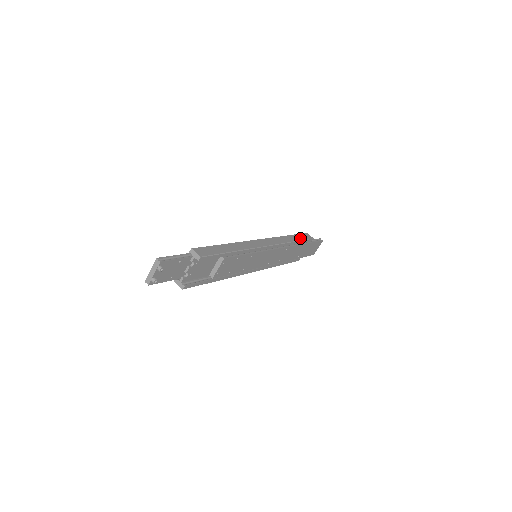
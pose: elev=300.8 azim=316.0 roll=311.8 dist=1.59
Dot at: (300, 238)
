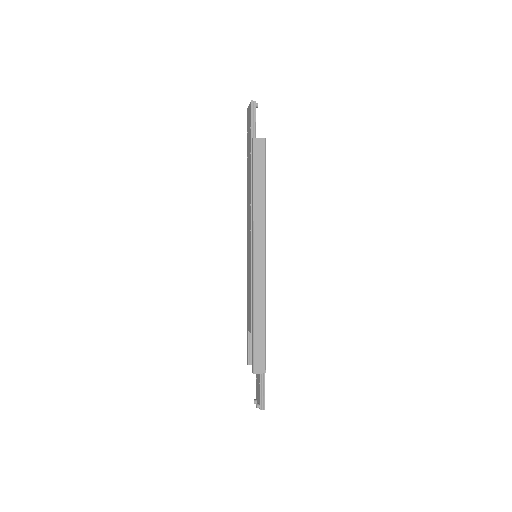
Dot at: occluded
